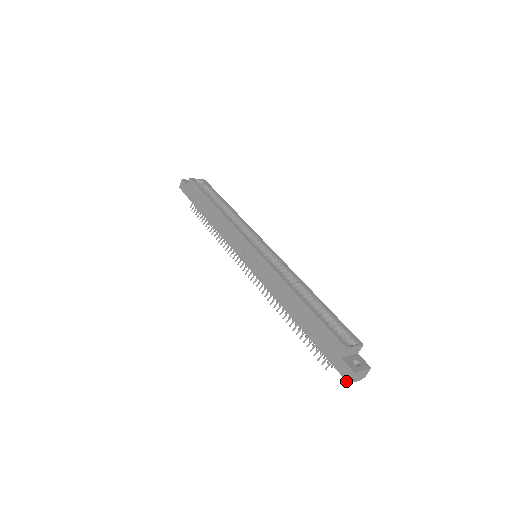
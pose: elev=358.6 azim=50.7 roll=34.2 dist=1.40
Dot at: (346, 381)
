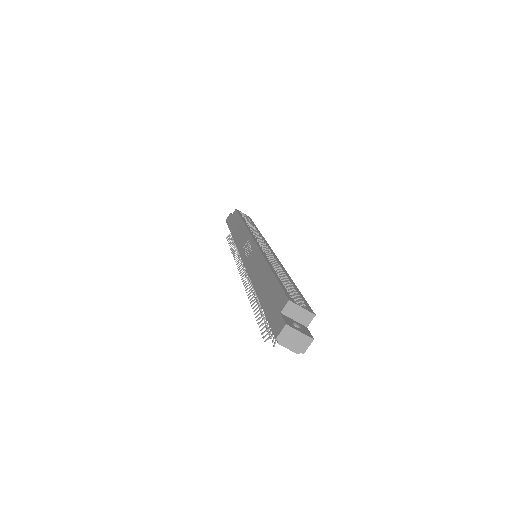
Dot at: occluded
